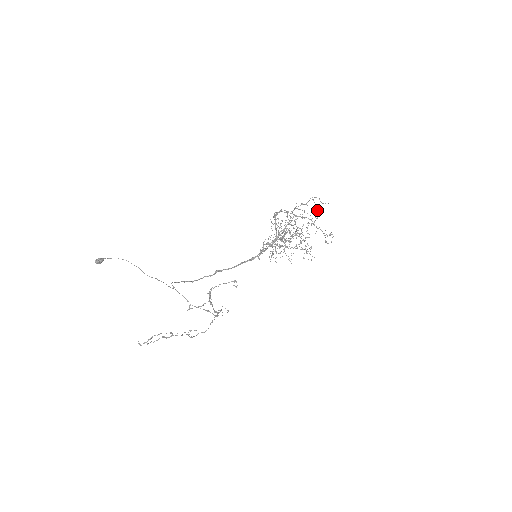
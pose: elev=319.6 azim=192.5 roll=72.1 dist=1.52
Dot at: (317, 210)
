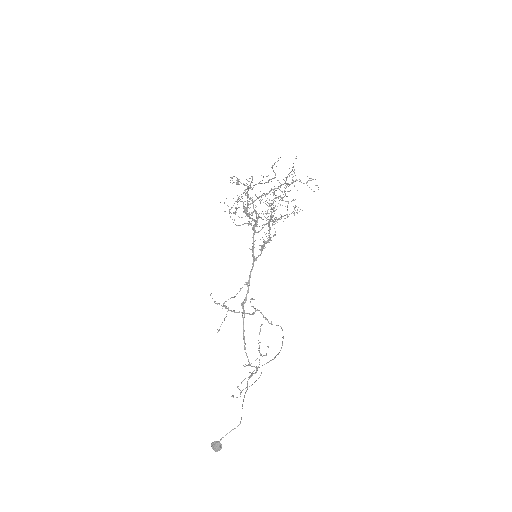
Dot at: occluded
